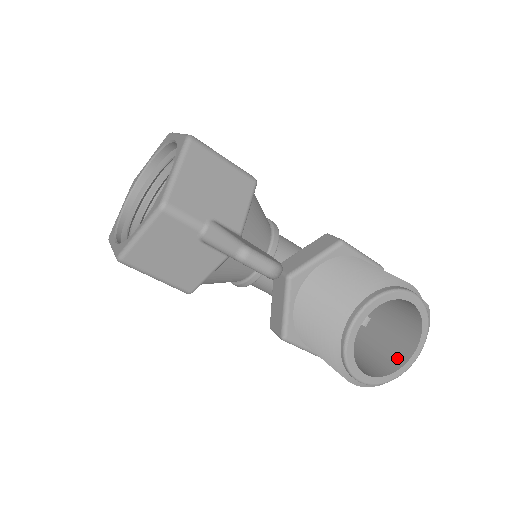
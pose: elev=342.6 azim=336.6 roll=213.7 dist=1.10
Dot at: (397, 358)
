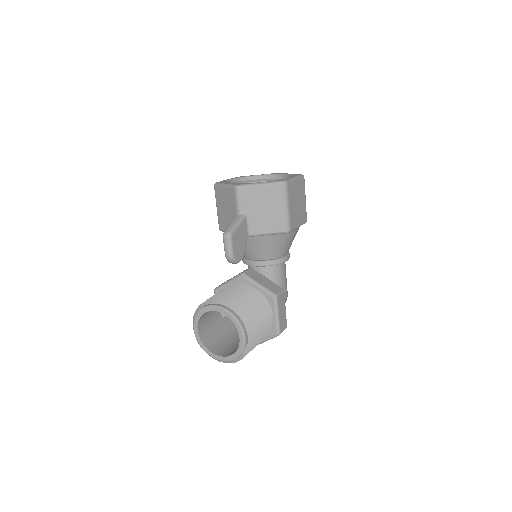
Dot at: (217, 350)
